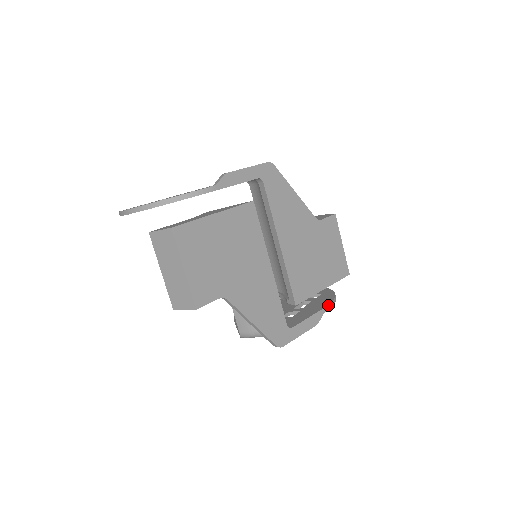
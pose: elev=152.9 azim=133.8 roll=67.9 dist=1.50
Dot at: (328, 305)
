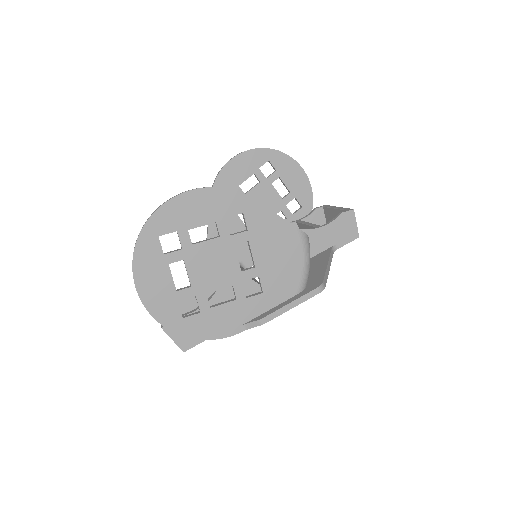
Dot at: occluded
